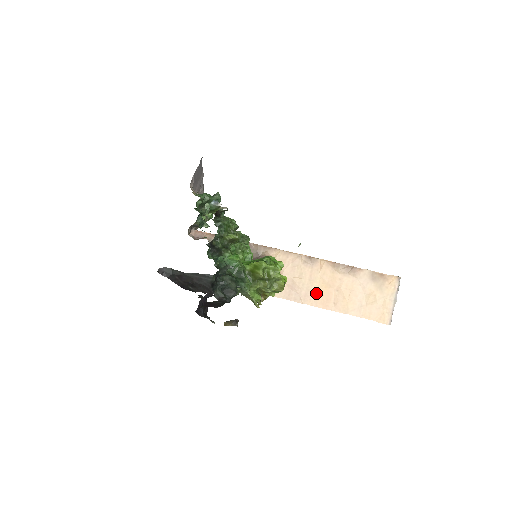
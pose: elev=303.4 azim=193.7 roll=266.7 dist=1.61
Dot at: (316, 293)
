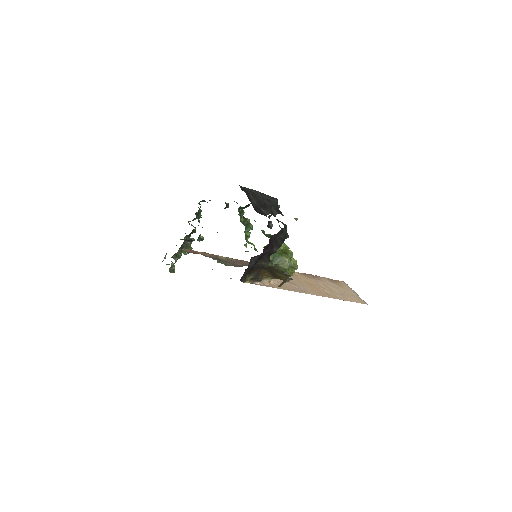
Dot at: (310, 288)
